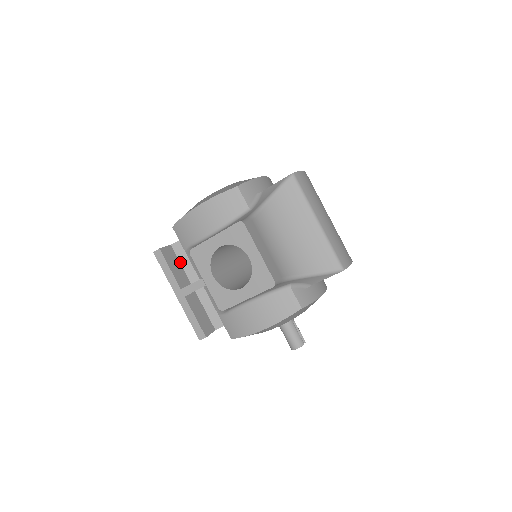
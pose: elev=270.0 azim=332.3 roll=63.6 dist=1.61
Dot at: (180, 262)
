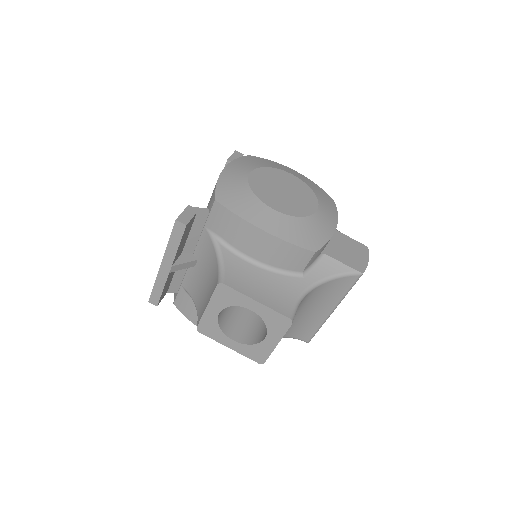
Dot at: (190, 231)
